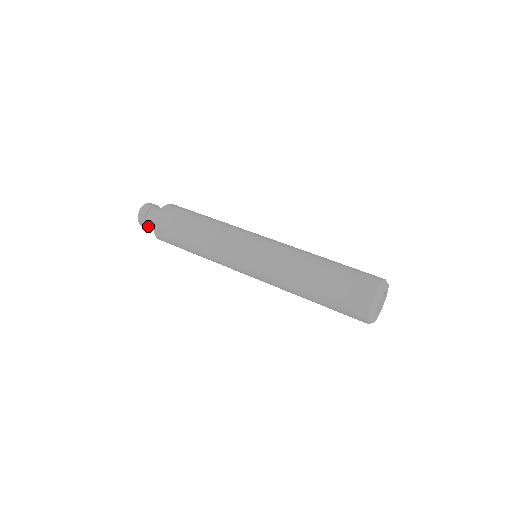
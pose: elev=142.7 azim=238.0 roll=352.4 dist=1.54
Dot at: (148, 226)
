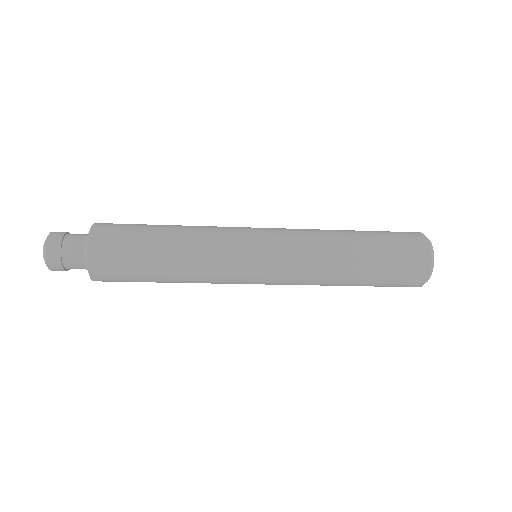
Dot at: (65, 241)
